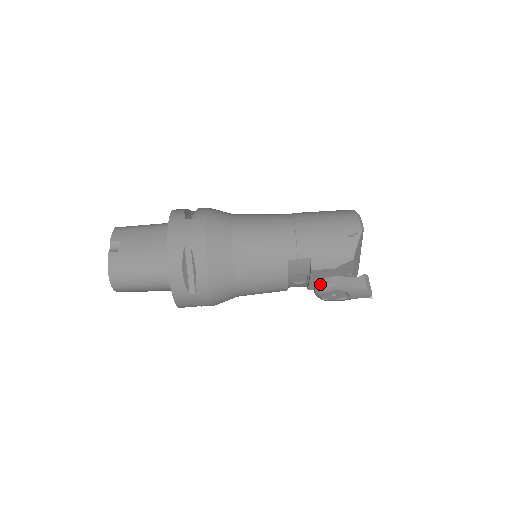
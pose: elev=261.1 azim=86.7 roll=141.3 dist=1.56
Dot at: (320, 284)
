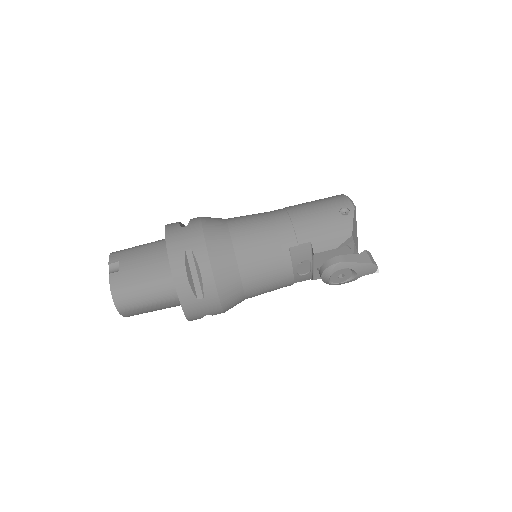
Dot at: (325, 266)
